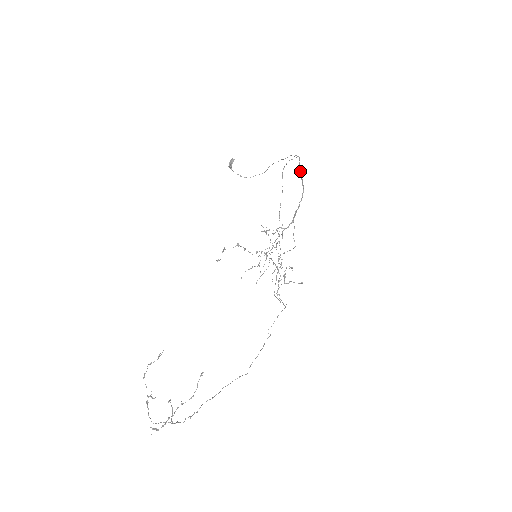
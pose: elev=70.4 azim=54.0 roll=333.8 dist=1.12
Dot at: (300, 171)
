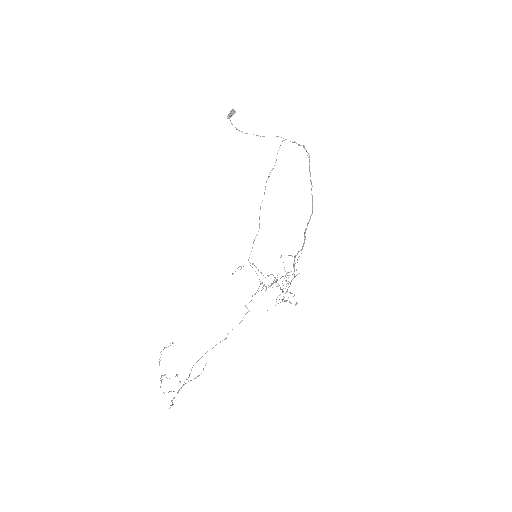
Dot at: (310, 180)
